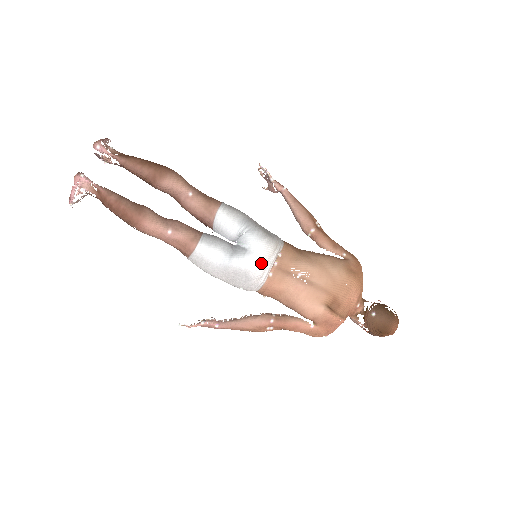
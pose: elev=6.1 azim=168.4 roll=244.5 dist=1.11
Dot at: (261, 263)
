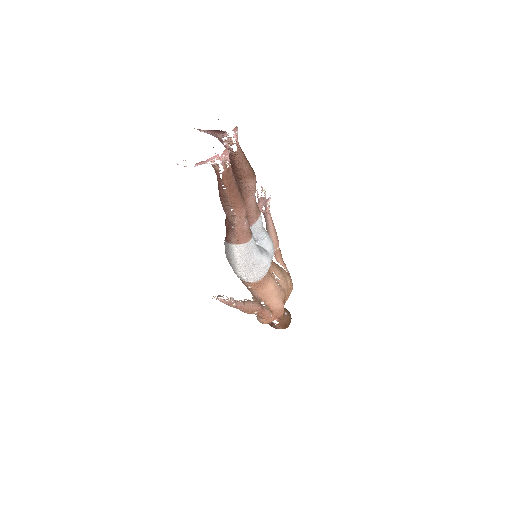
Dot at: occluded
